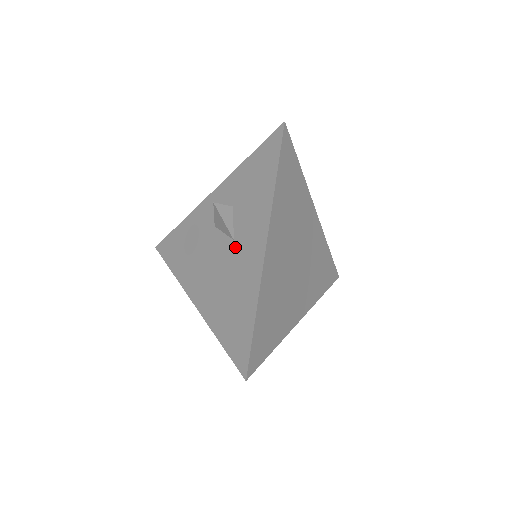
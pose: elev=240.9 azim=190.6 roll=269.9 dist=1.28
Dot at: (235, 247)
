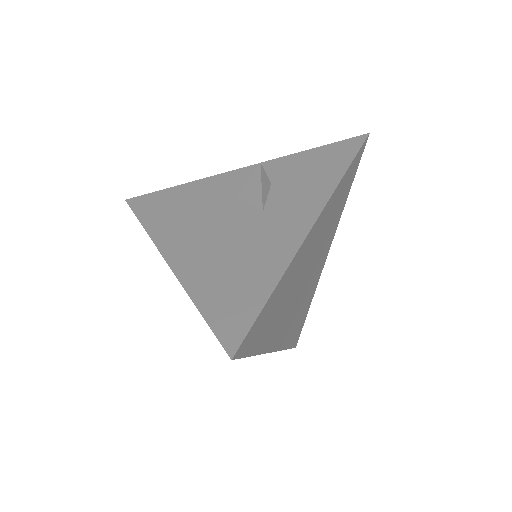
Dot at: (263, 217)
